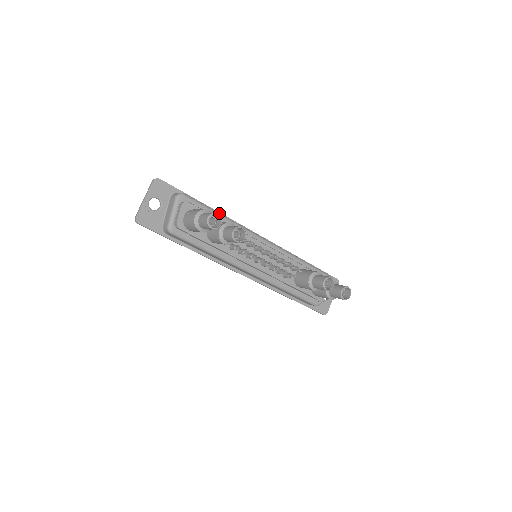
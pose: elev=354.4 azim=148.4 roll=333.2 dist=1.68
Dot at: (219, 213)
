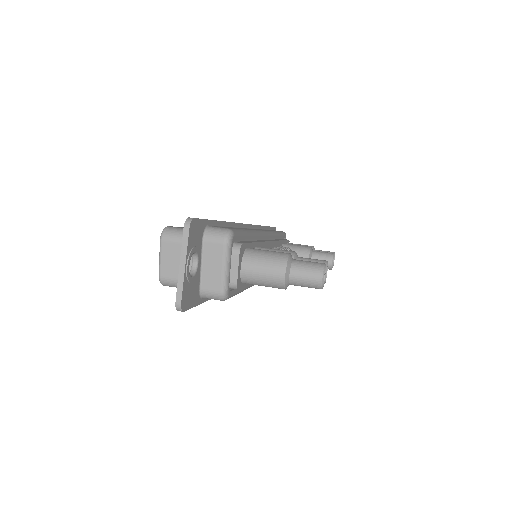
Dot at: (248, 231)
